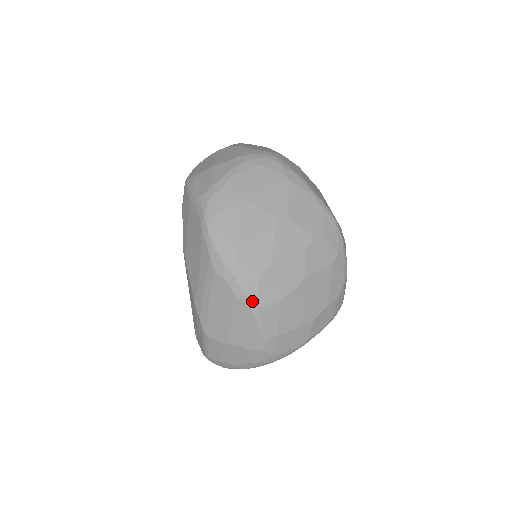
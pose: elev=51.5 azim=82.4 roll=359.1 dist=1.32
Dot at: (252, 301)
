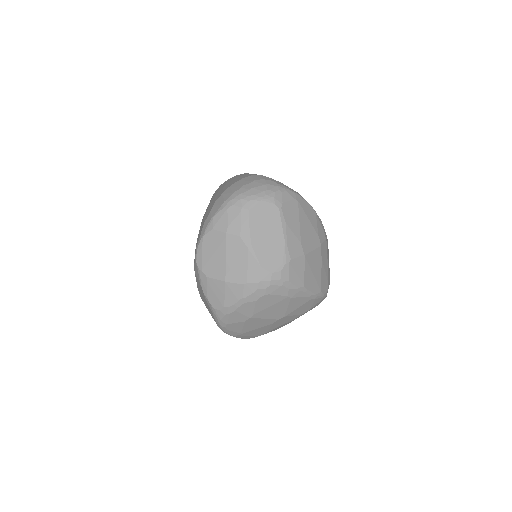
Dot at: occluded
